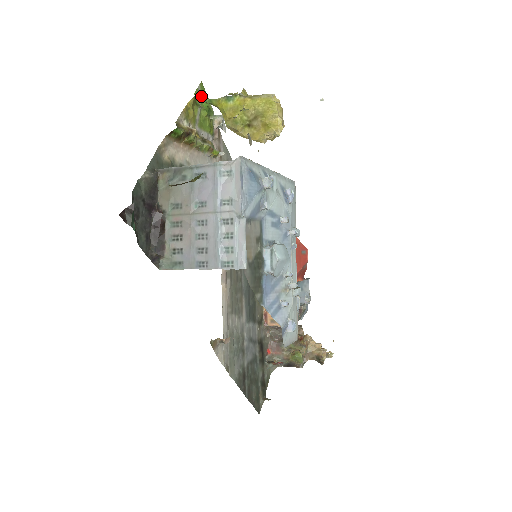
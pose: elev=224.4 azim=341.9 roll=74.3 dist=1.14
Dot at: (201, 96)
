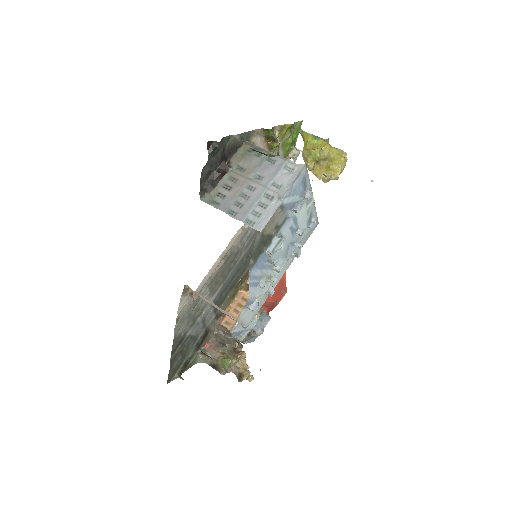
Dot at: (296, 129)
